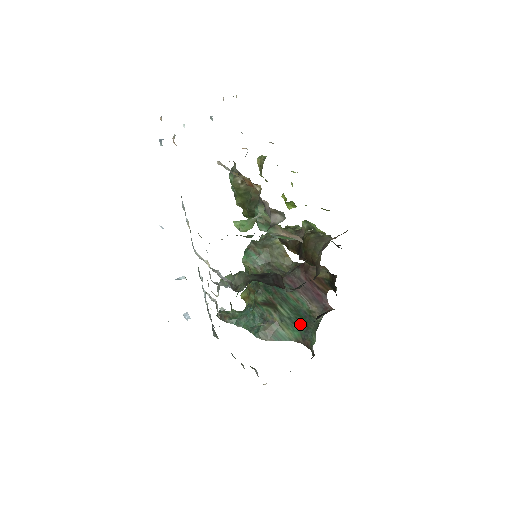
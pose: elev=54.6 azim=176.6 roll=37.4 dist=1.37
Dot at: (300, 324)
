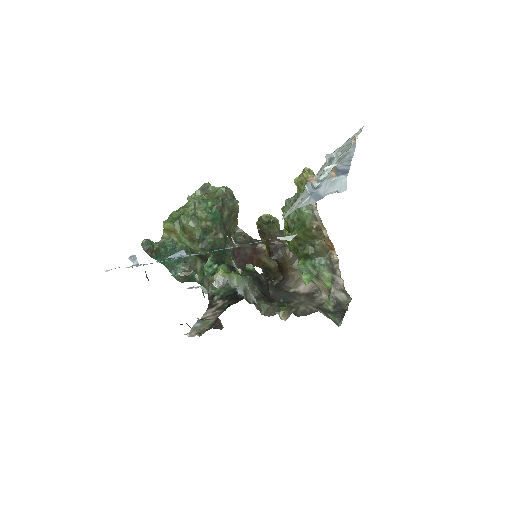
Dot at: occluded
